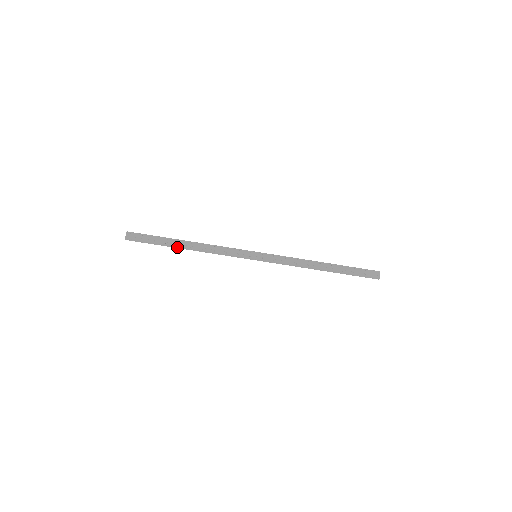
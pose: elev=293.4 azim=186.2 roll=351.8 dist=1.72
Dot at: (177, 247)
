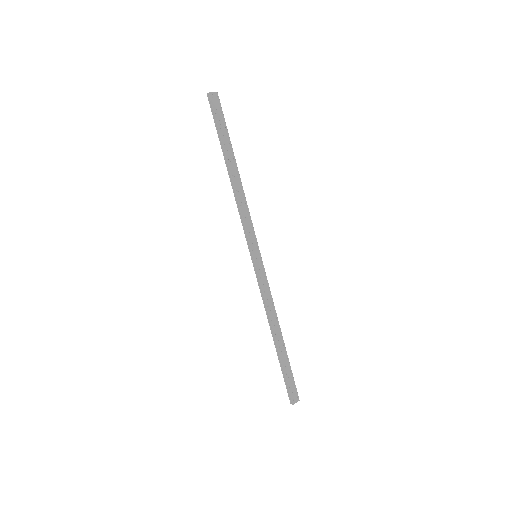
Dot at: (226, 160)
